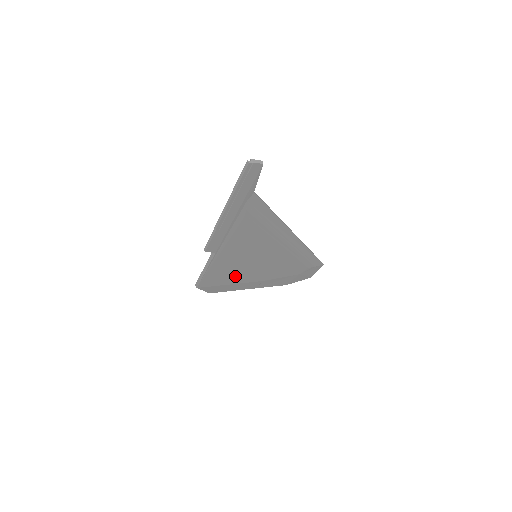
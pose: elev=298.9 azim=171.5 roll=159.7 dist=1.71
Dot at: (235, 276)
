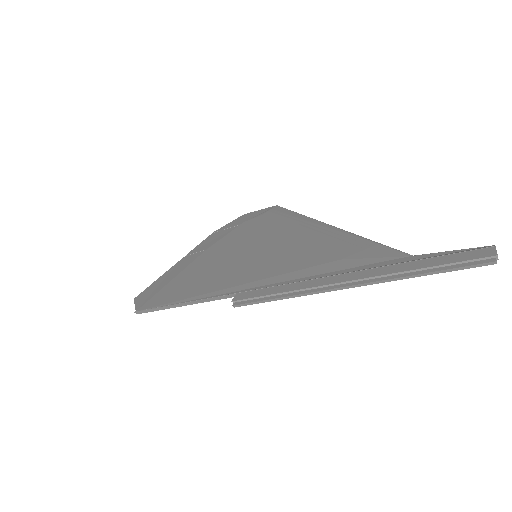
Dot at: occluded
